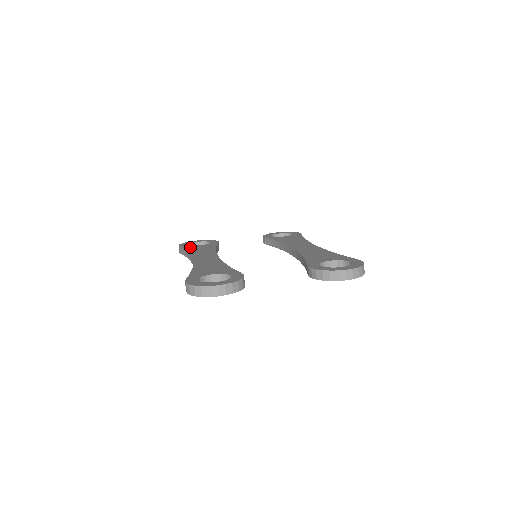
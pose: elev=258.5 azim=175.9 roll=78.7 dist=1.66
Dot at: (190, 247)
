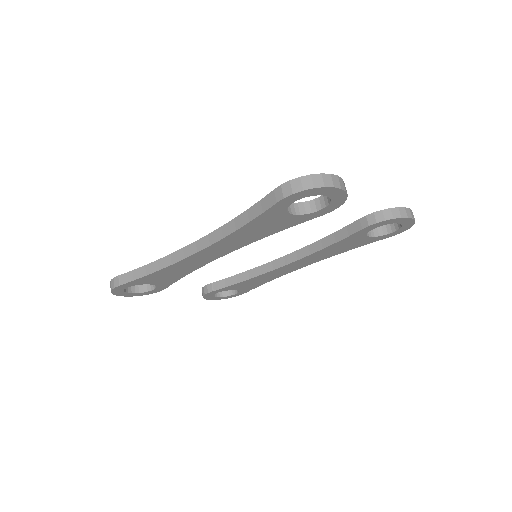
Dot at: occluded
